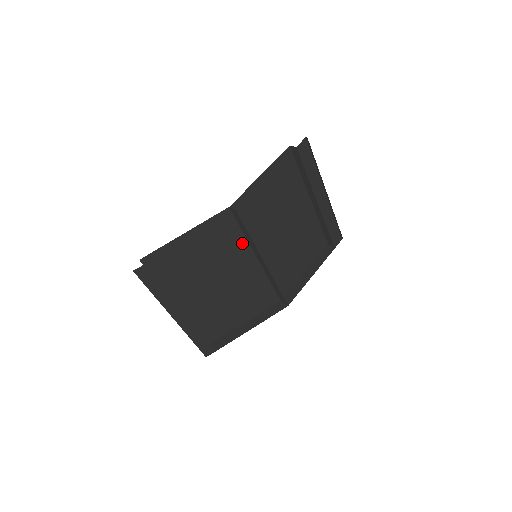
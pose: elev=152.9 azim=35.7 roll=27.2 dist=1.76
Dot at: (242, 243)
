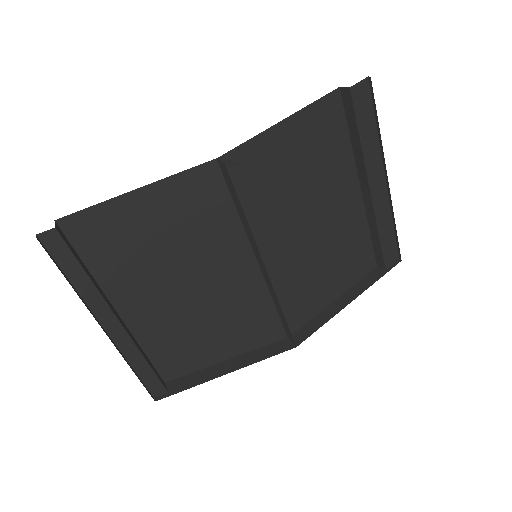
Dot at: (234, 228)
